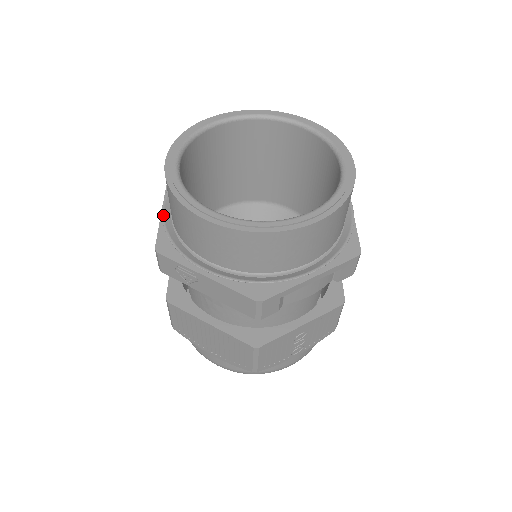
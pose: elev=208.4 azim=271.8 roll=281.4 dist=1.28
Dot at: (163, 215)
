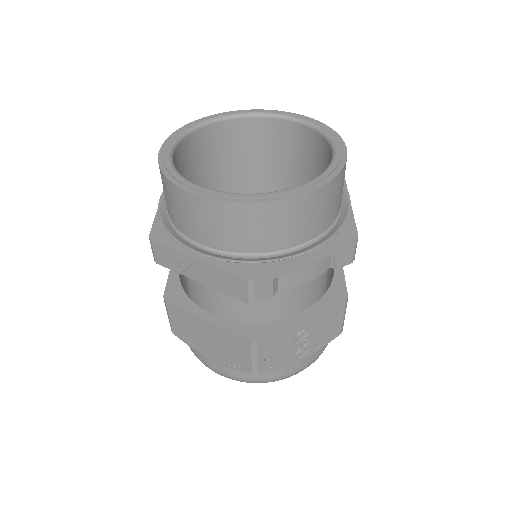
Dot at: (159, 207)
